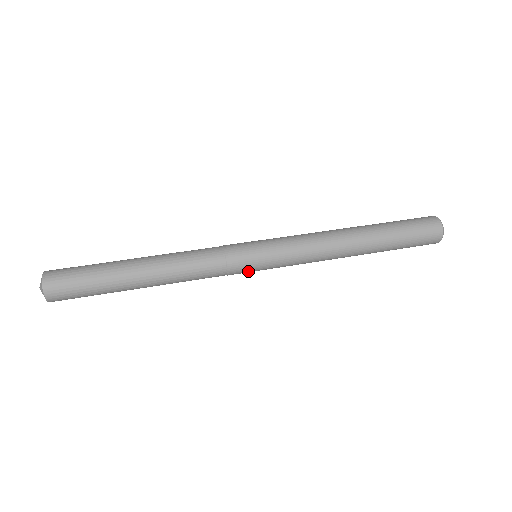
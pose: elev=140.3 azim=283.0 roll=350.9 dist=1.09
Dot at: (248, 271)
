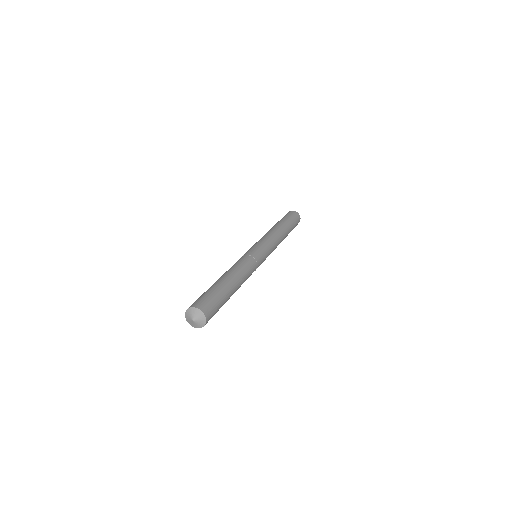
Dot at: occluded
